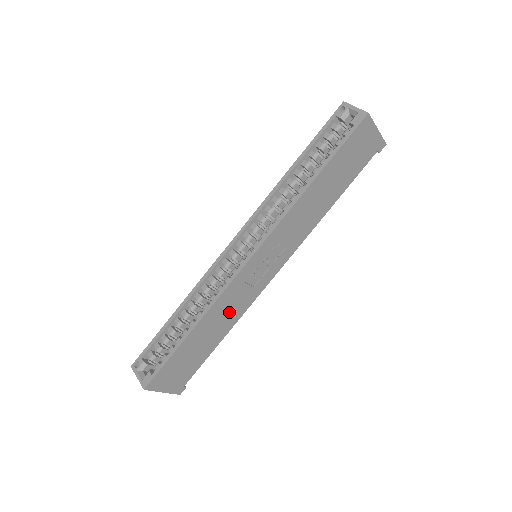
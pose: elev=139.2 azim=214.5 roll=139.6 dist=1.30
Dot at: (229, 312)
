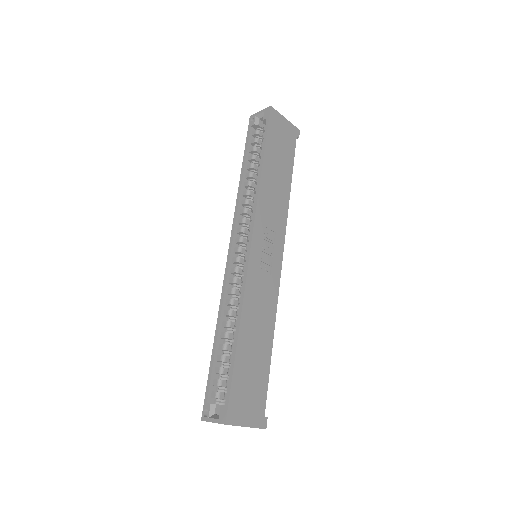
Dot at: (262, 311)
